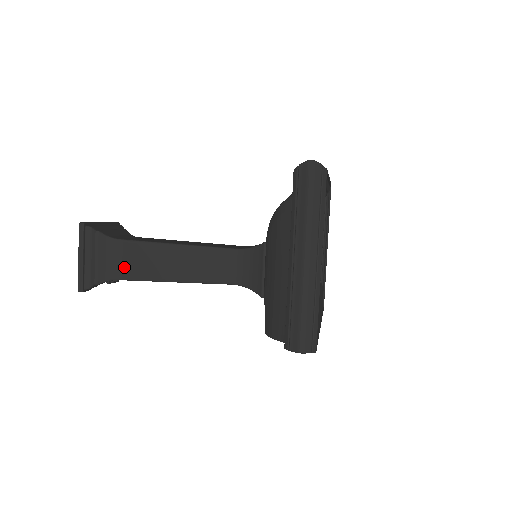
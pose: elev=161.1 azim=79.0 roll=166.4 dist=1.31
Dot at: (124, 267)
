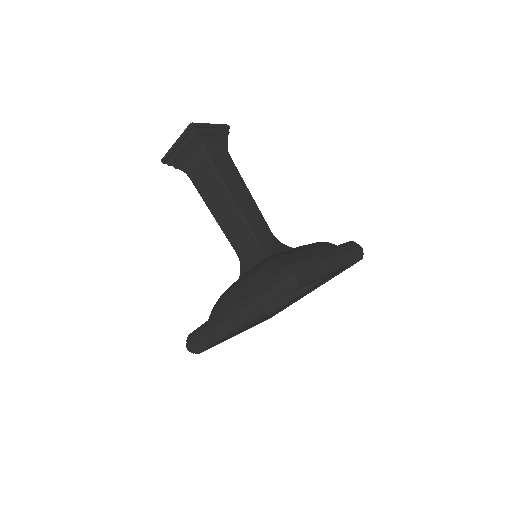
Dot at: occluded
